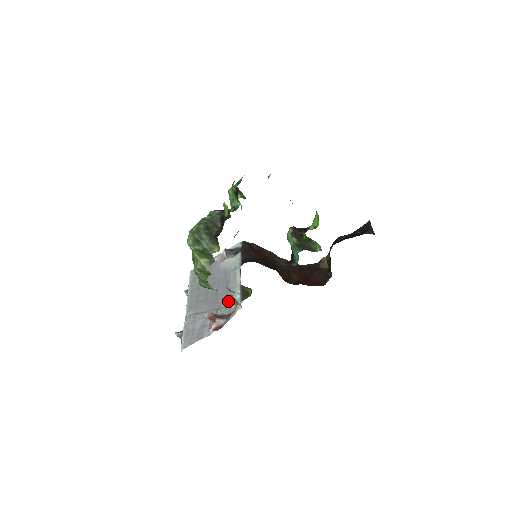
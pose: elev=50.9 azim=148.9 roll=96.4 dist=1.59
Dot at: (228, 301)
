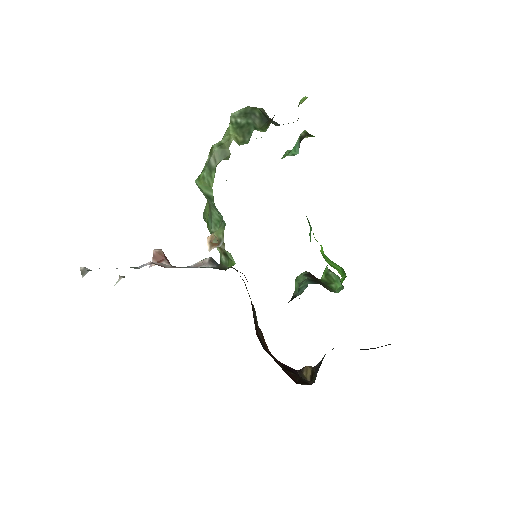
Dot at: occluded
